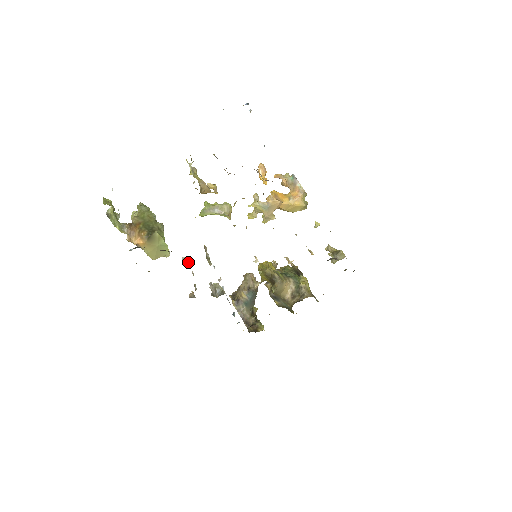
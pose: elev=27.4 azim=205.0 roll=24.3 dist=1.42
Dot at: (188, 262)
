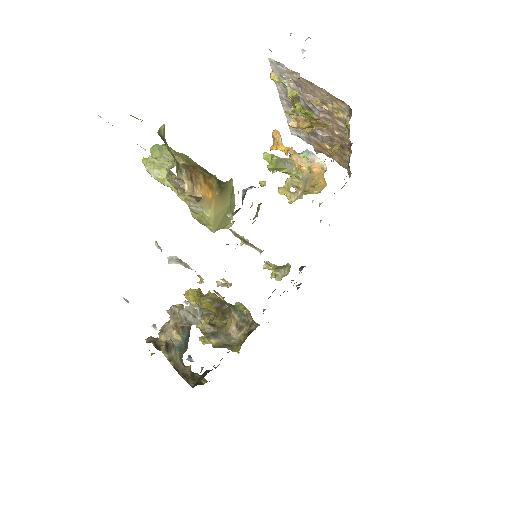
Dot at: (184, 262)
